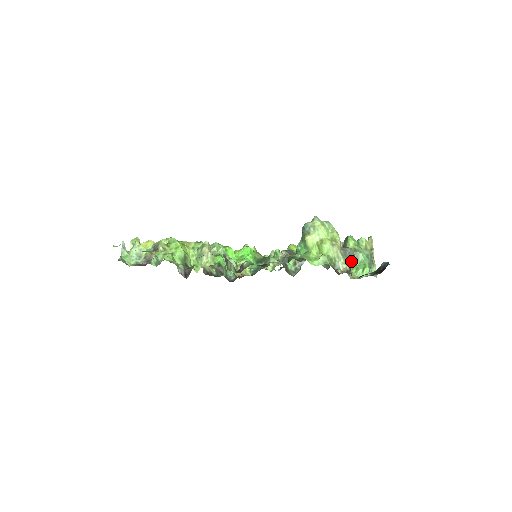
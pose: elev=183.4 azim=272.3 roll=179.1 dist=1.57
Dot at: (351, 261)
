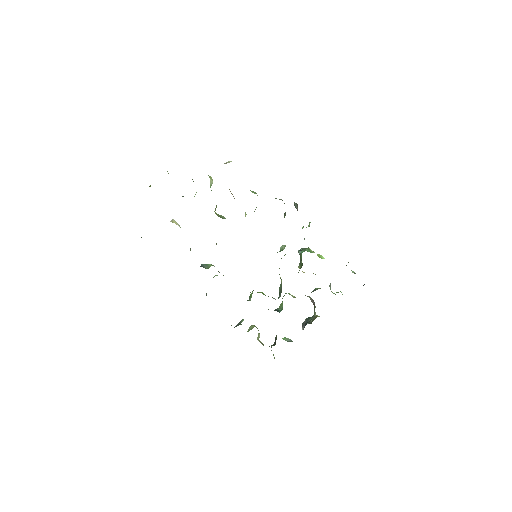
Dot at: occluded
